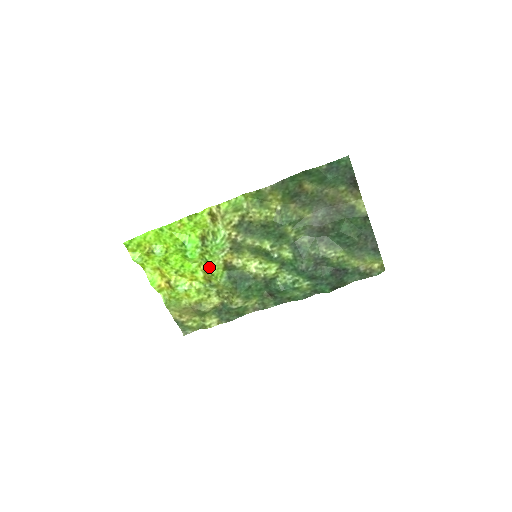
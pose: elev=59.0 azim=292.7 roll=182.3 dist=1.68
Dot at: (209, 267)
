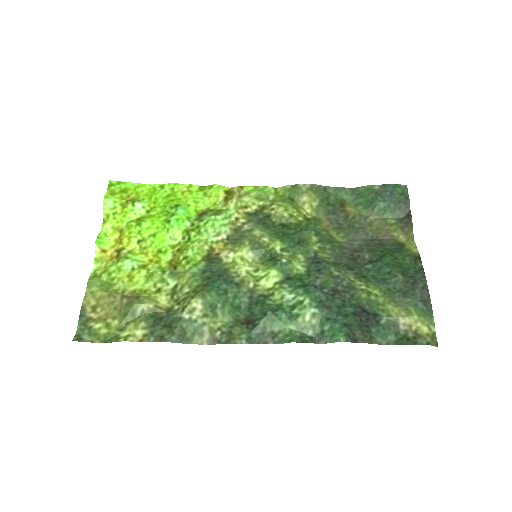
Dot at: (187, 247)
